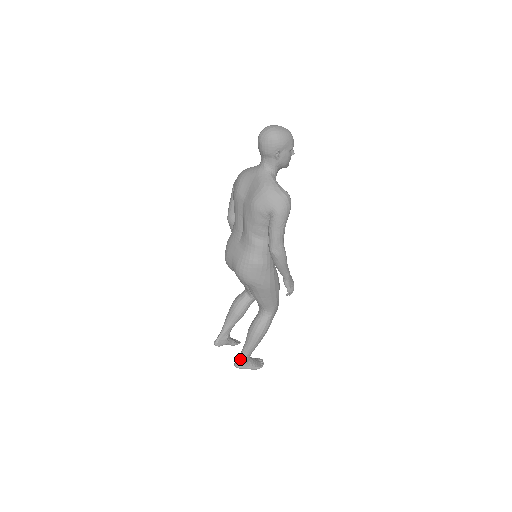
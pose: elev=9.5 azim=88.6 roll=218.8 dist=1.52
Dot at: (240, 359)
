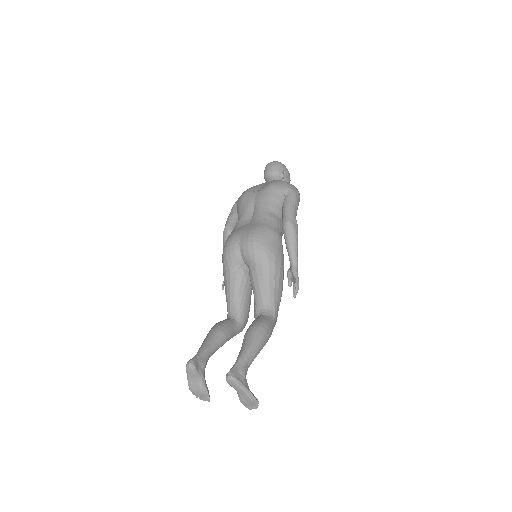
Dot at: (236, 366)
